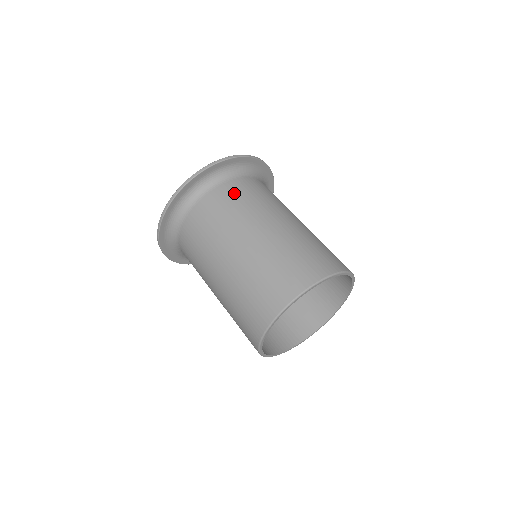
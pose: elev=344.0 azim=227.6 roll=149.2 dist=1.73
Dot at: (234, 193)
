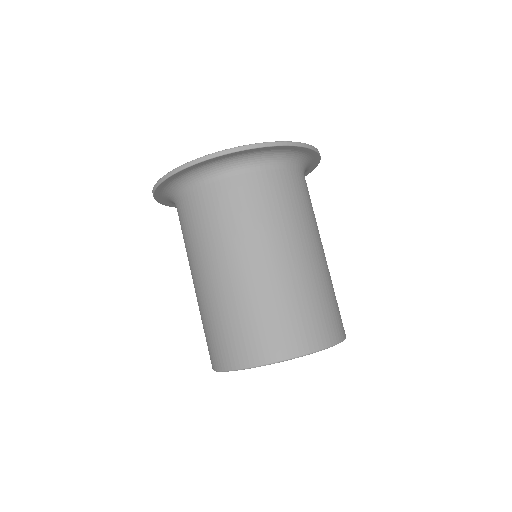
Dot at: (286, 189)
